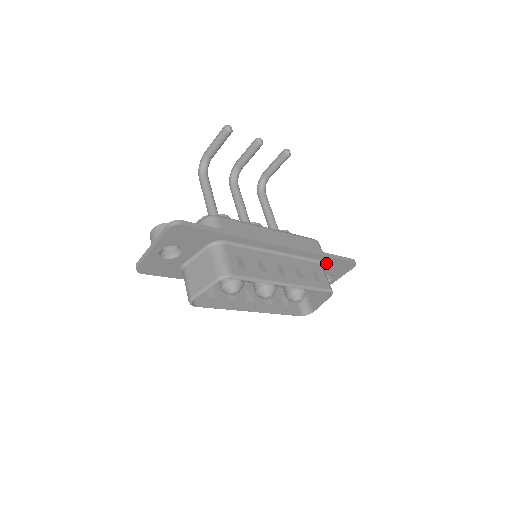
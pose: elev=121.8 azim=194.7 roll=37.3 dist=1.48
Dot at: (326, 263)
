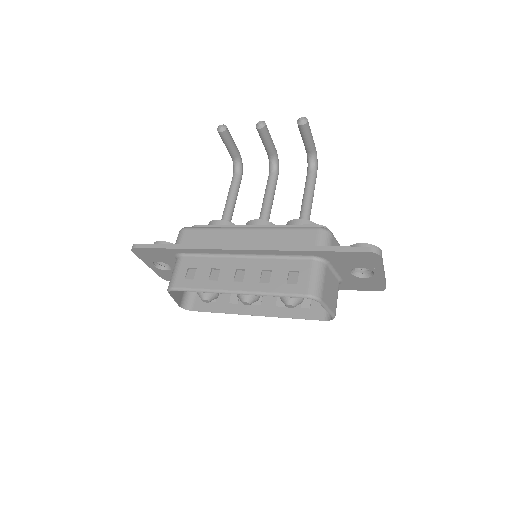
Dot at: (326, 257)
